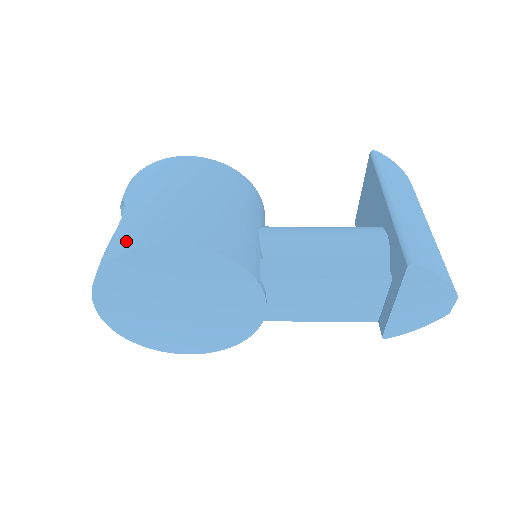
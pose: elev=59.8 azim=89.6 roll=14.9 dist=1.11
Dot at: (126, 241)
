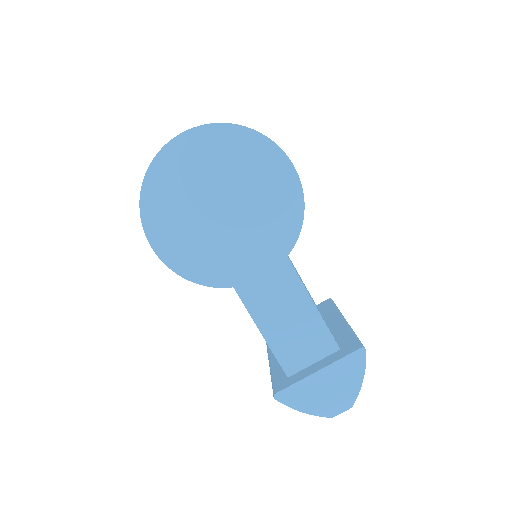
Dot at: occluded
